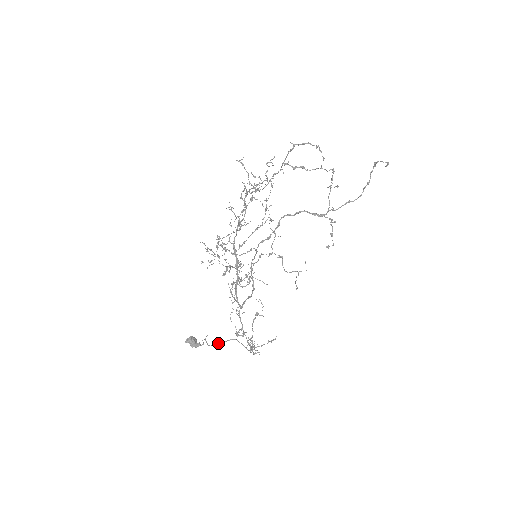
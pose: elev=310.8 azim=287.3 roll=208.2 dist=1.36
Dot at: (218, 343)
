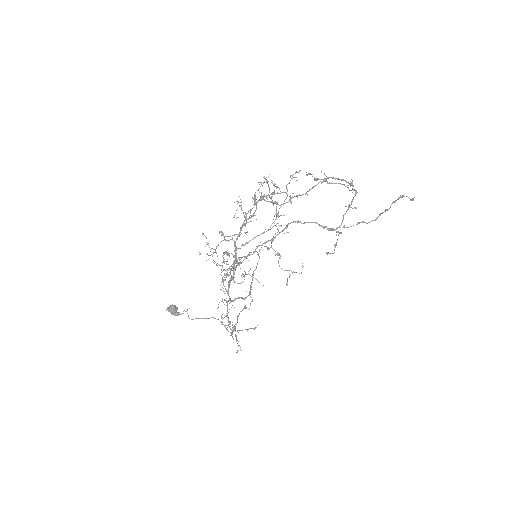
Dot at: occluded
